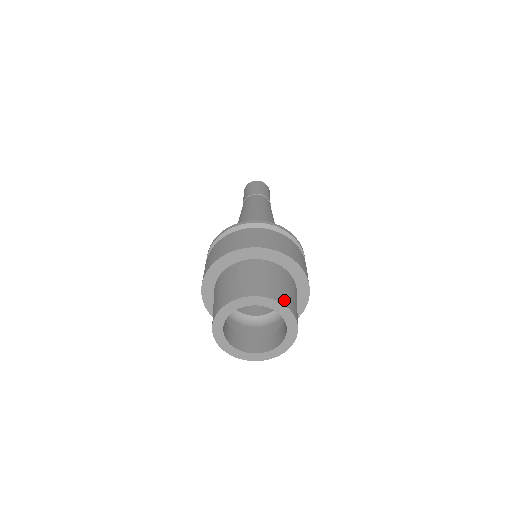
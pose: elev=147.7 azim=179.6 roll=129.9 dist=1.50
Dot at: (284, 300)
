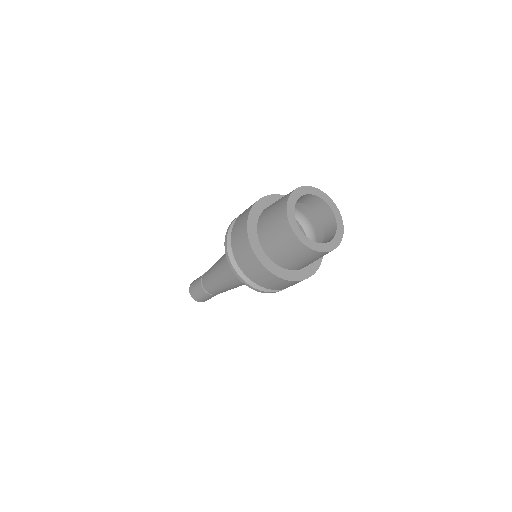
Dot at: occluded
